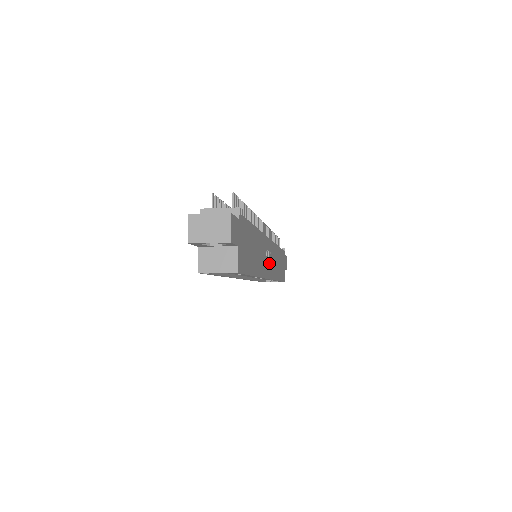
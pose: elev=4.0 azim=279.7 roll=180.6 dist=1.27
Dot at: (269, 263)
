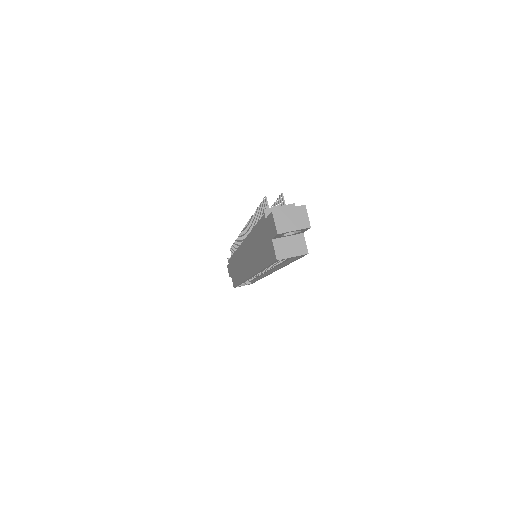
Dot at: occluded
